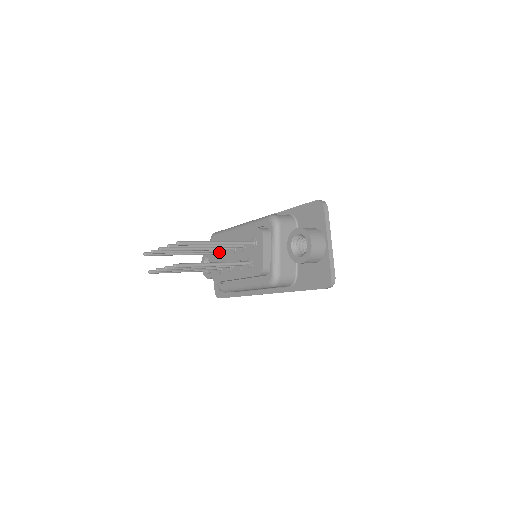
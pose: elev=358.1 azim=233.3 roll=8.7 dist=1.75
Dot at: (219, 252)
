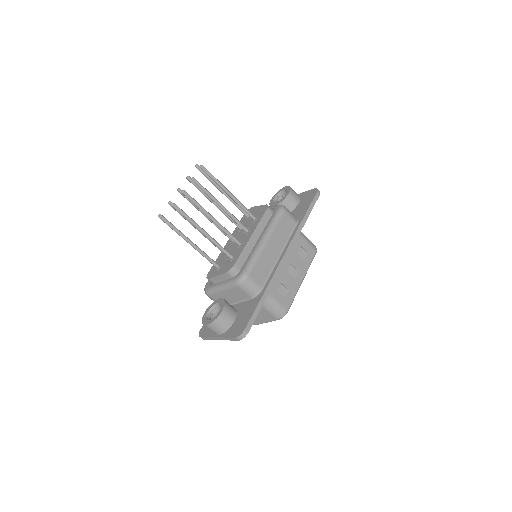
Dot at: occluded
